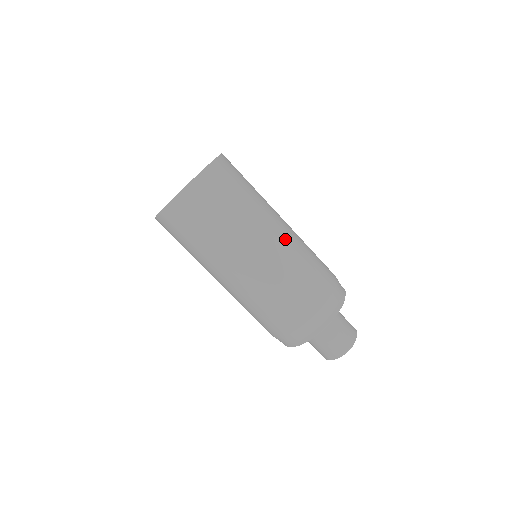
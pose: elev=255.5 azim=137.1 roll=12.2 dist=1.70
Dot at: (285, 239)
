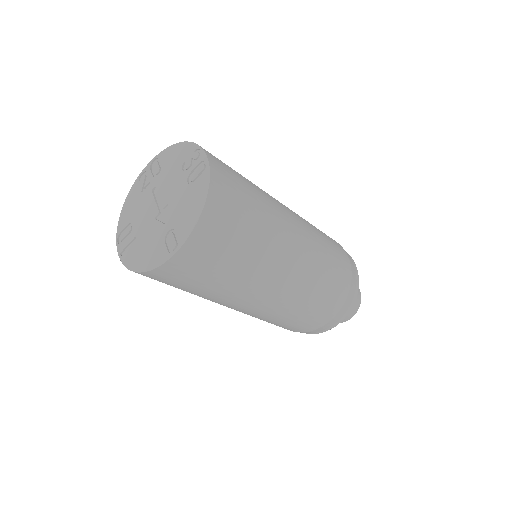
Dot at: (305, 238)
